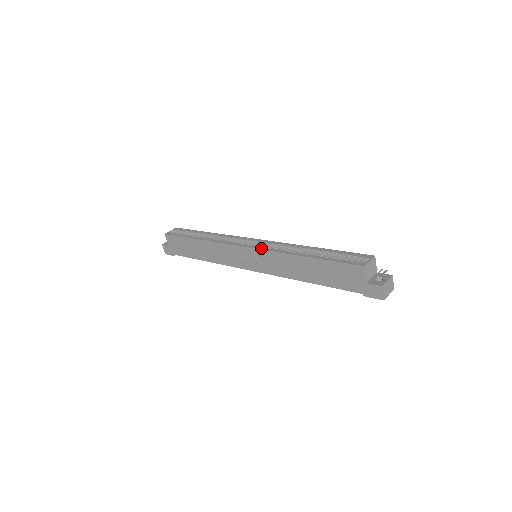
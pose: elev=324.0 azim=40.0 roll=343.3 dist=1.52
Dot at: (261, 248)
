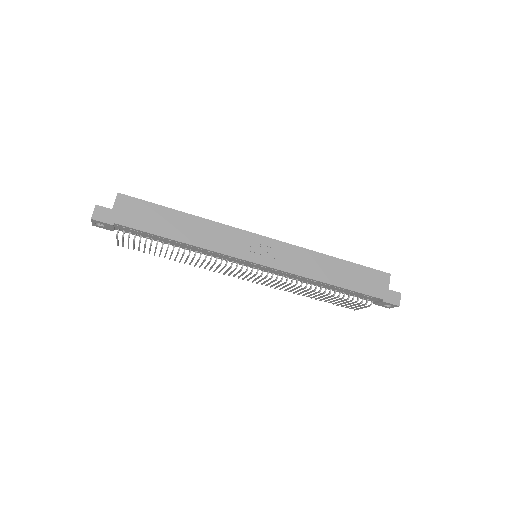
Dot at: (284, 242)
